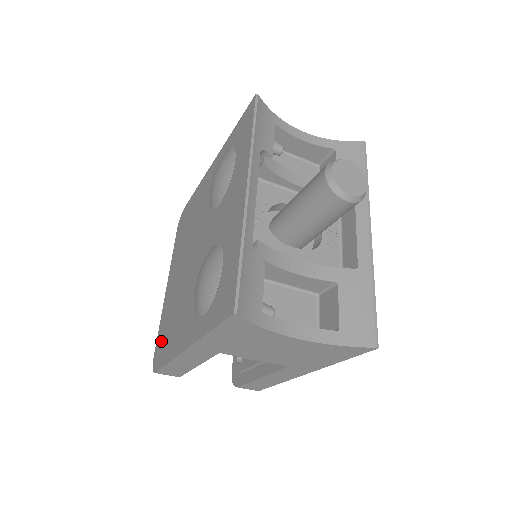
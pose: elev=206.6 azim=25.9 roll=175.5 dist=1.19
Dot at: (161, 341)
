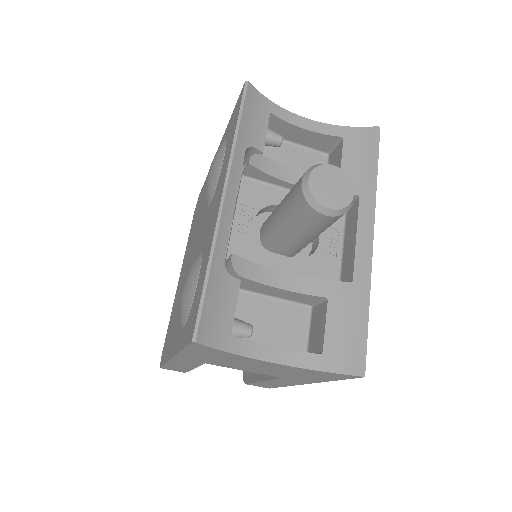
Dot at: (167, 336)
